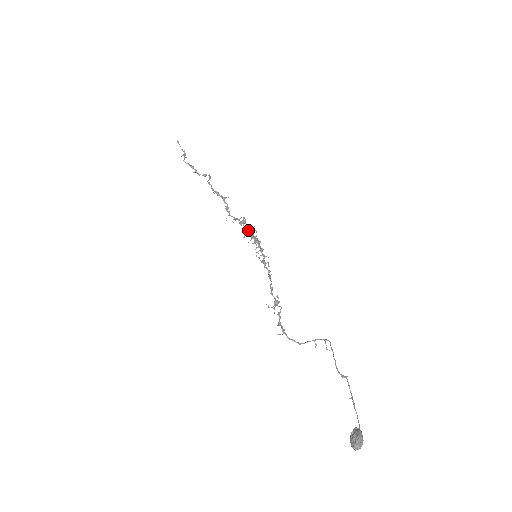
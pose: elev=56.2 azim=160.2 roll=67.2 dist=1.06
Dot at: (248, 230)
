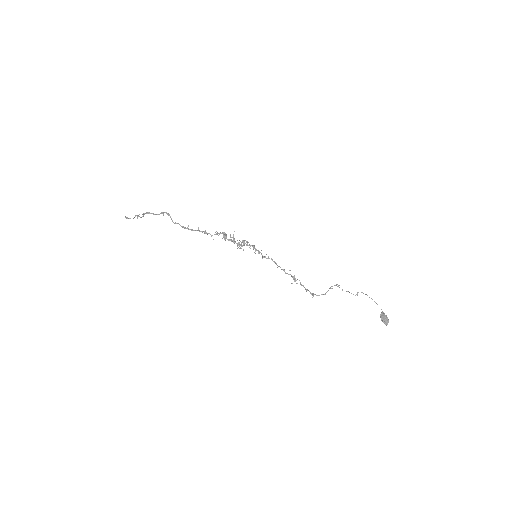
Dot at: occluded
